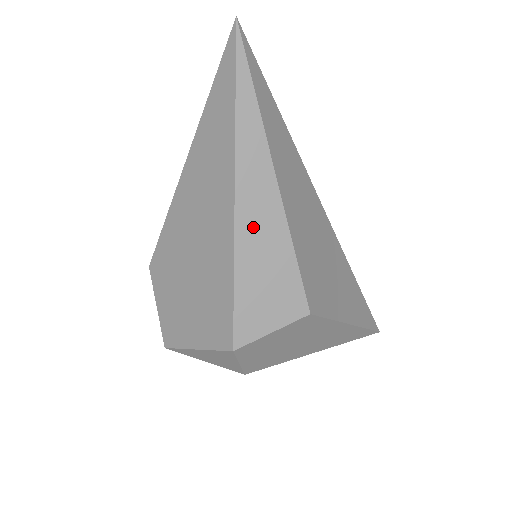
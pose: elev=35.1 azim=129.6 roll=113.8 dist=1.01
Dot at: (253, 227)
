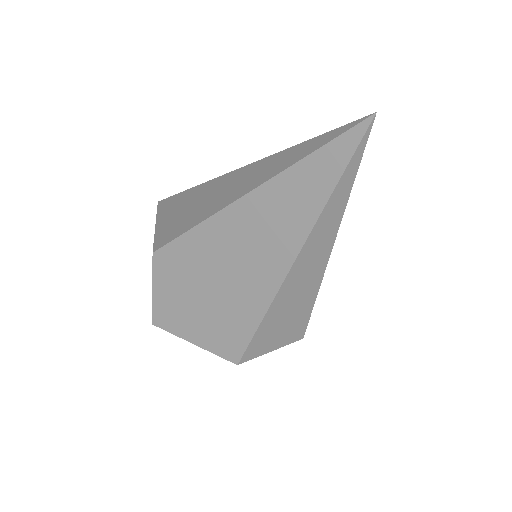
Dot at: (295, 286)
